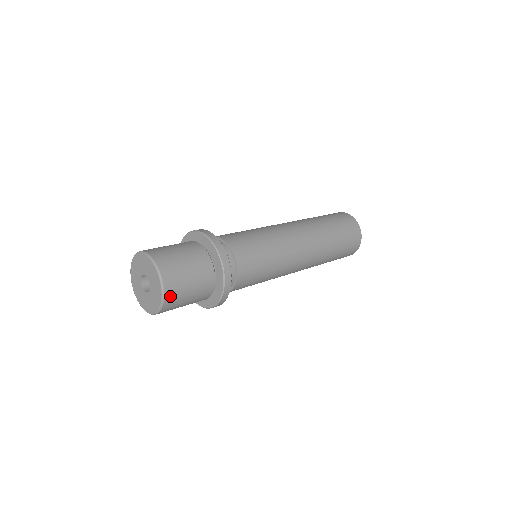
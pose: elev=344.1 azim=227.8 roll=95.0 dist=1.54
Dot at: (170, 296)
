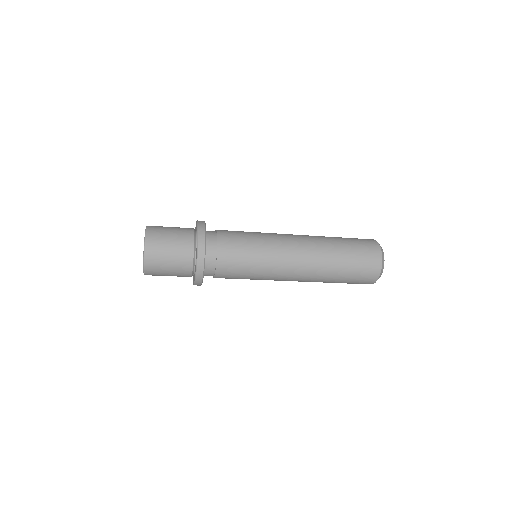
Dot at: (151, 248)
